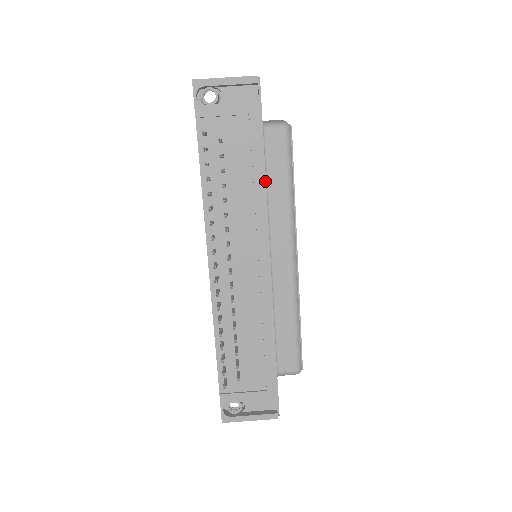
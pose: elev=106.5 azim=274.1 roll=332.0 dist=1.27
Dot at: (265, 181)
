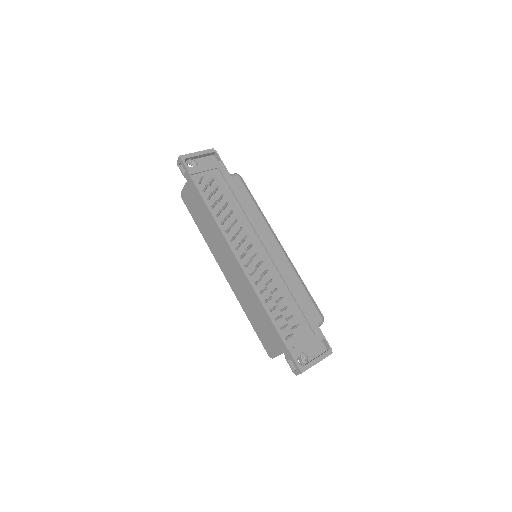
Dot at: occluded
